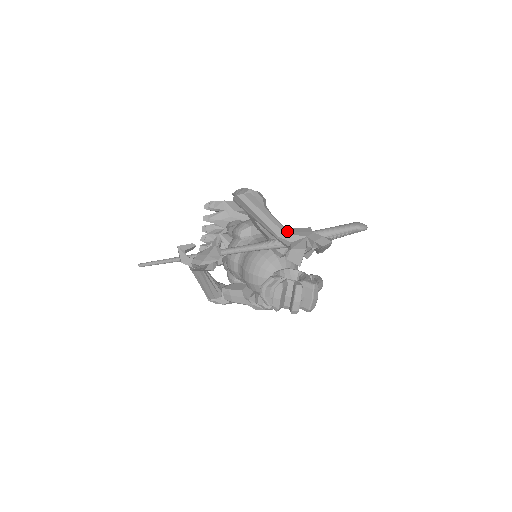
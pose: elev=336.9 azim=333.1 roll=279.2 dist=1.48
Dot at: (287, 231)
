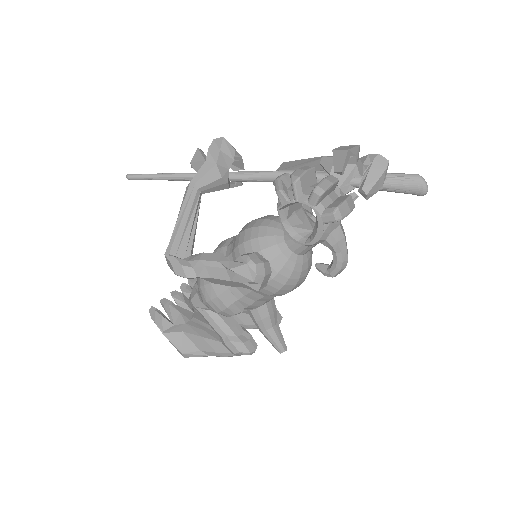
Dot at: occluded
